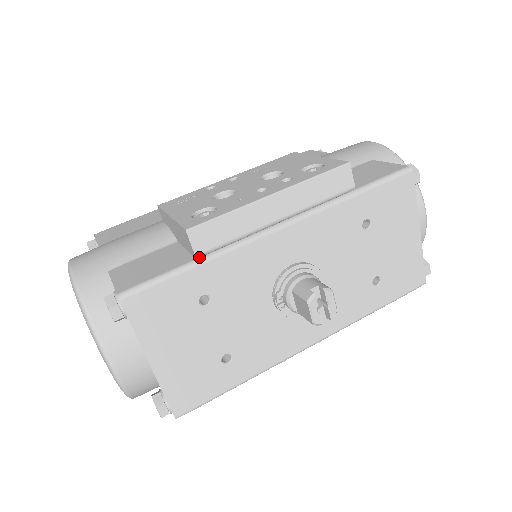
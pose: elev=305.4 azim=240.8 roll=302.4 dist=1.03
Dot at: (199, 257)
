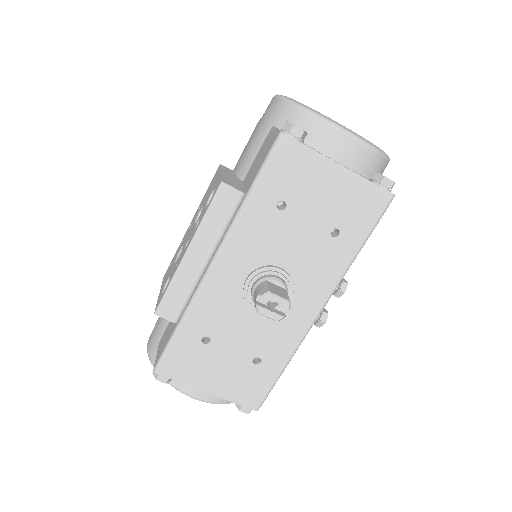
Dot at: (178, 321)
